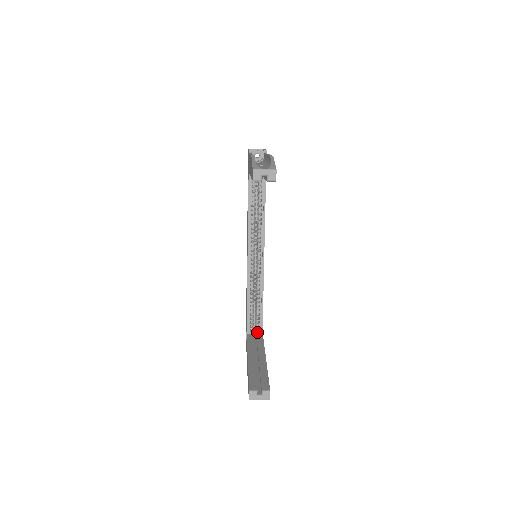
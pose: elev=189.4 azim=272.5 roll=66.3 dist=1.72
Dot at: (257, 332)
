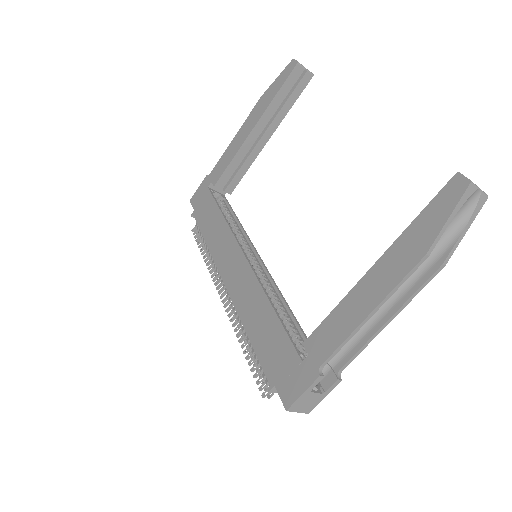
Dot at: occluded
